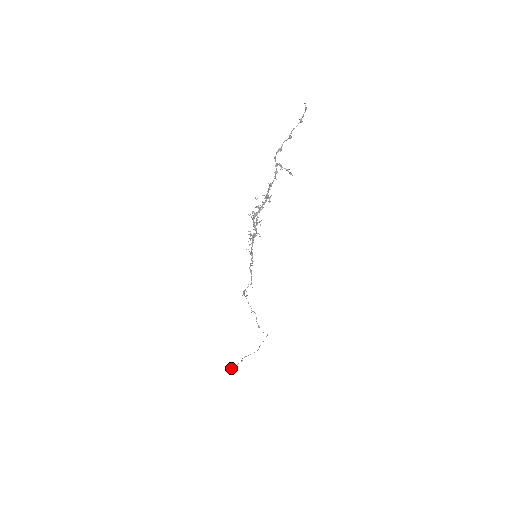
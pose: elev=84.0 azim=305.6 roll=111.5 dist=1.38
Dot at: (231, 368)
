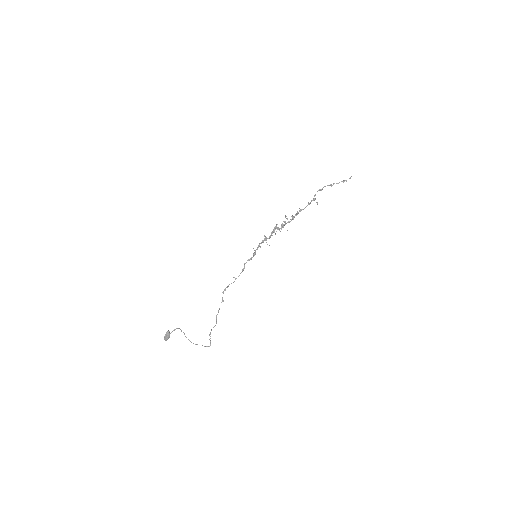
Dot at: (166, 333)
